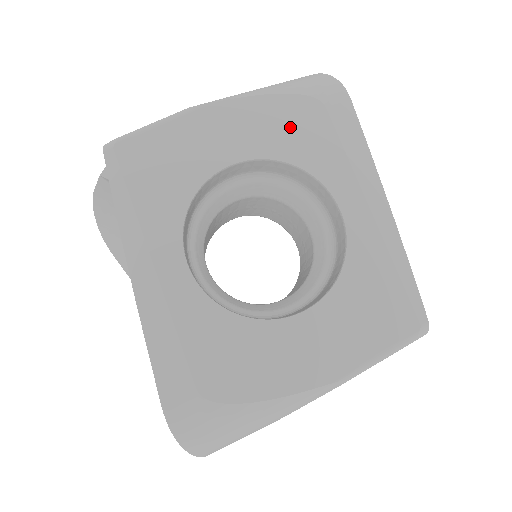
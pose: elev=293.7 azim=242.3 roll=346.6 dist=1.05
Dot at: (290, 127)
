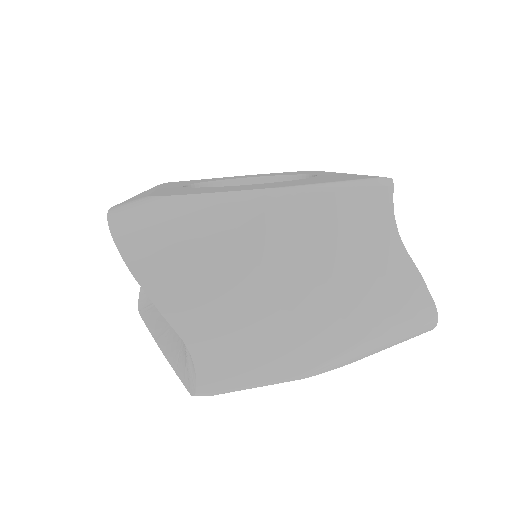
Dot at: (286, 173)
